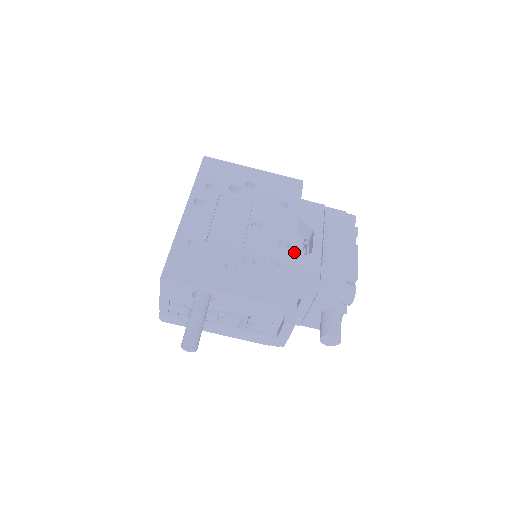
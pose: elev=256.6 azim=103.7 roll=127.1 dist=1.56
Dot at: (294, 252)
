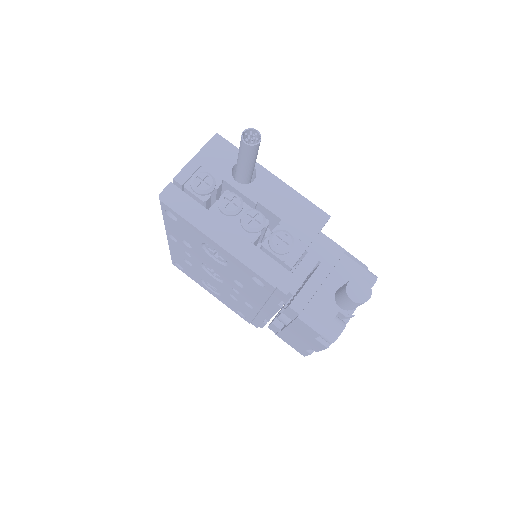
Dot at: occluded
